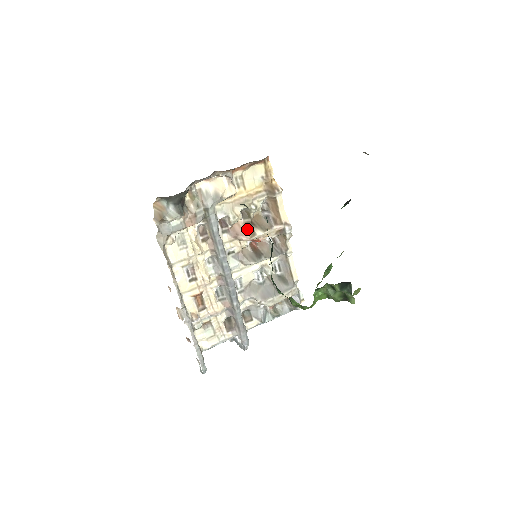
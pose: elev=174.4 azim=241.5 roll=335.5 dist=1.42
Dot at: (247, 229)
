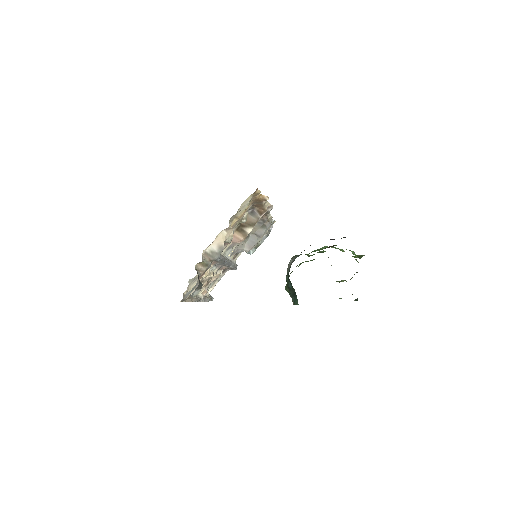
Dot at: (239, 234)
